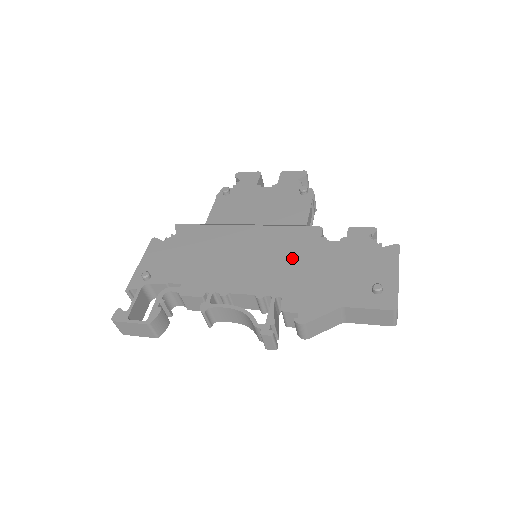
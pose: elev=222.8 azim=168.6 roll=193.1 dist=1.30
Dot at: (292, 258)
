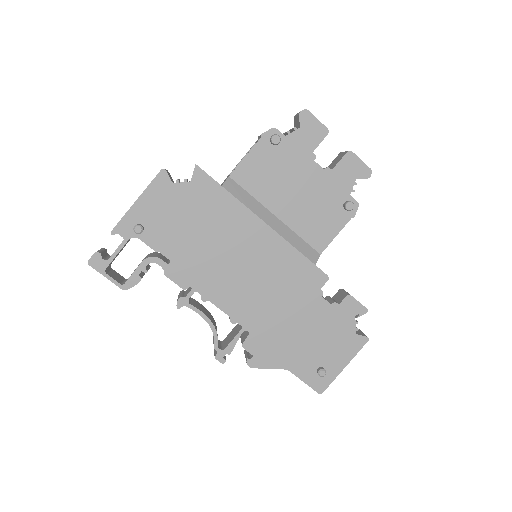
Dot at: (282, 297)
